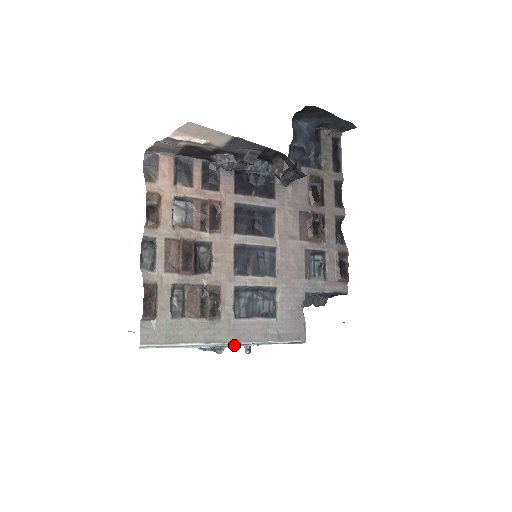
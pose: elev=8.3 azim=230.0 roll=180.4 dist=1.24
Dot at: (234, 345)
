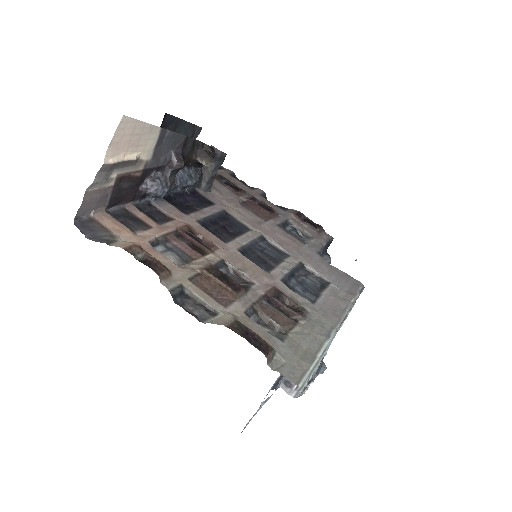
Dot at: (341, 325)
